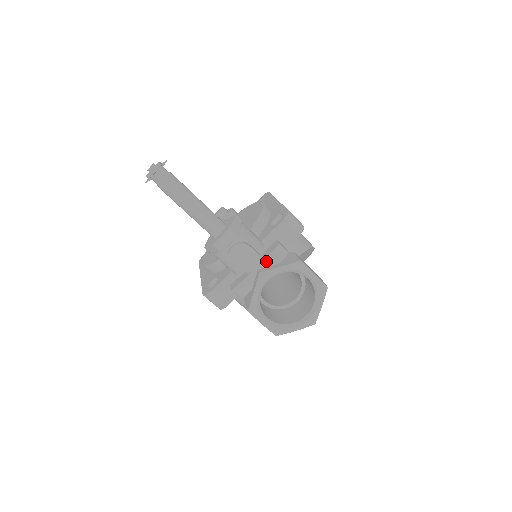
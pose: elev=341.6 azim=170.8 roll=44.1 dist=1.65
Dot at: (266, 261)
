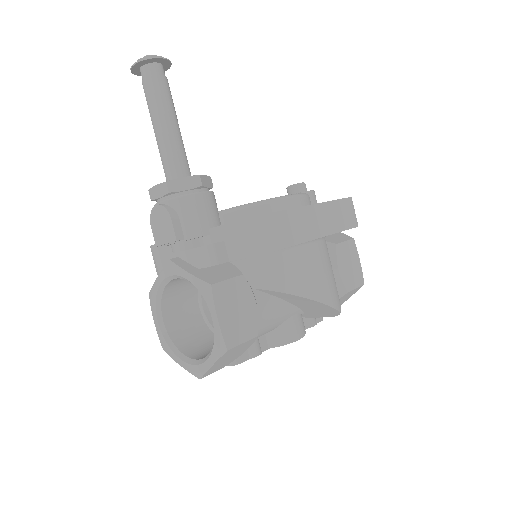
Dot at: (189, 254)
